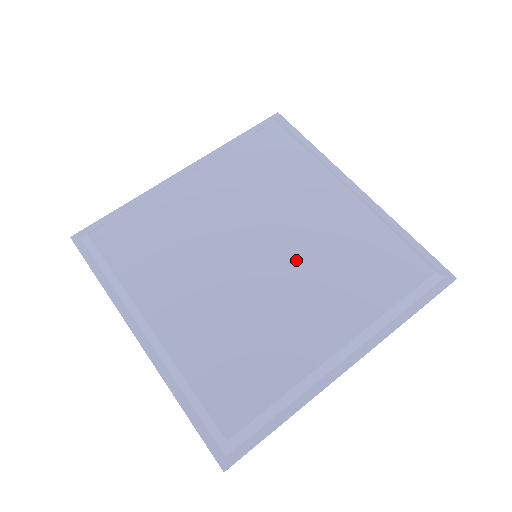
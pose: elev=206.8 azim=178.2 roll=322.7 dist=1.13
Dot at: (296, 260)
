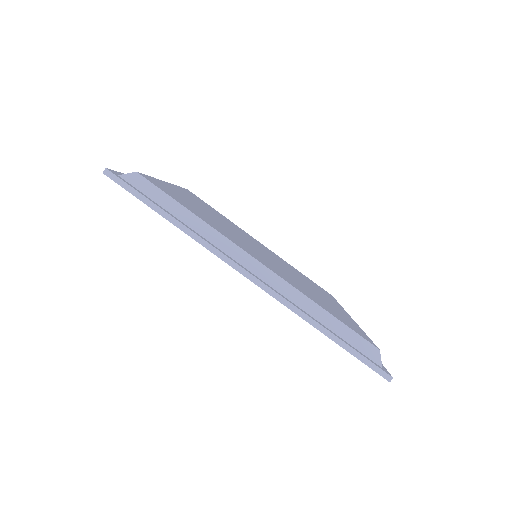
Dot at: (281, 267)
